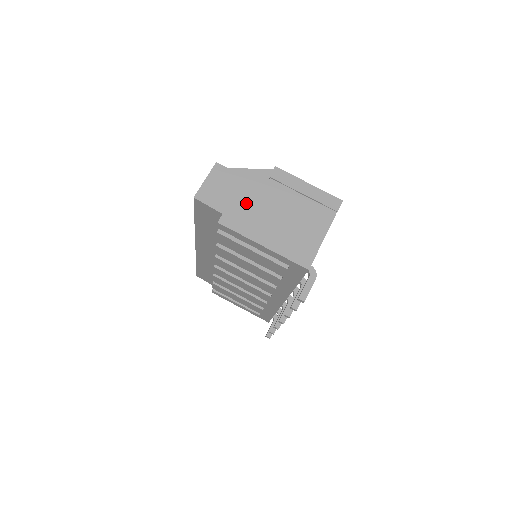
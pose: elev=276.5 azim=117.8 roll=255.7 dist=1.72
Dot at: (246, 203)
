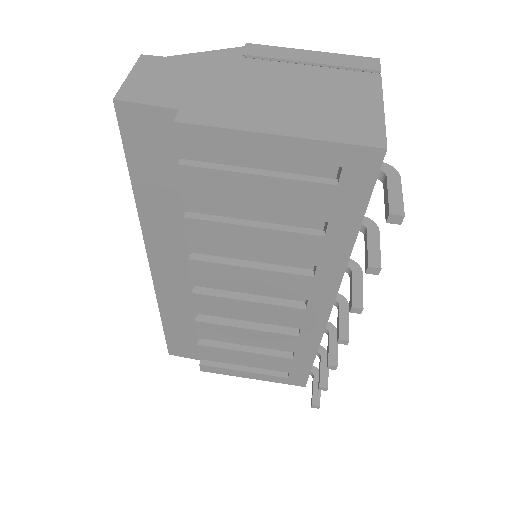
Dot at: (217, 89)
